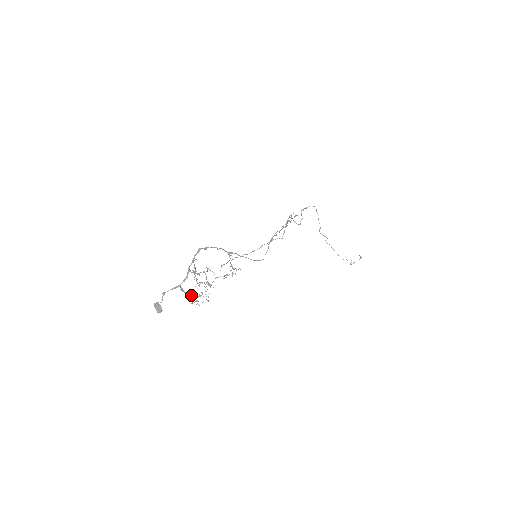
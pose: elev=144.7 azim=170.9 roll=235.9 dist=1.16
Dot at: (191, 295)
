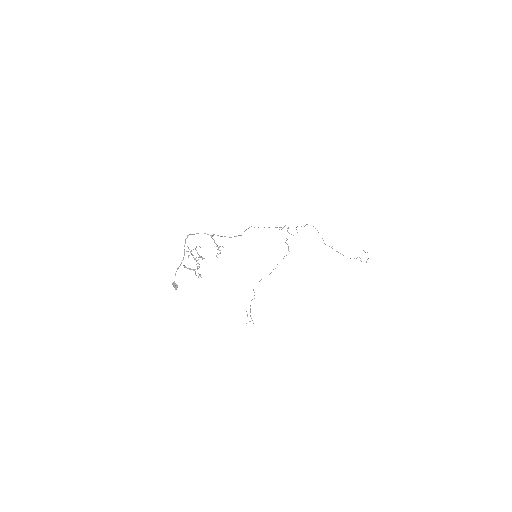
Dot at: (193, 270)
